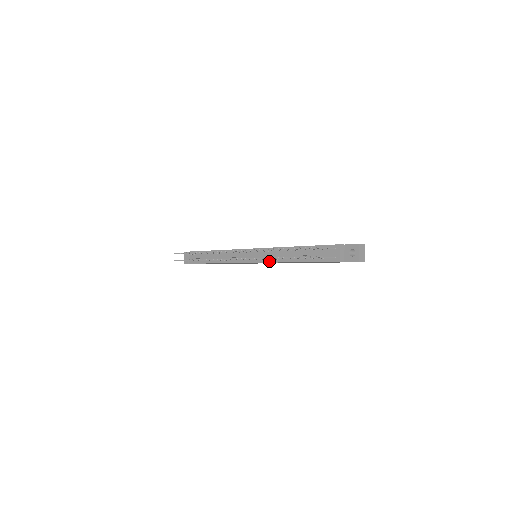
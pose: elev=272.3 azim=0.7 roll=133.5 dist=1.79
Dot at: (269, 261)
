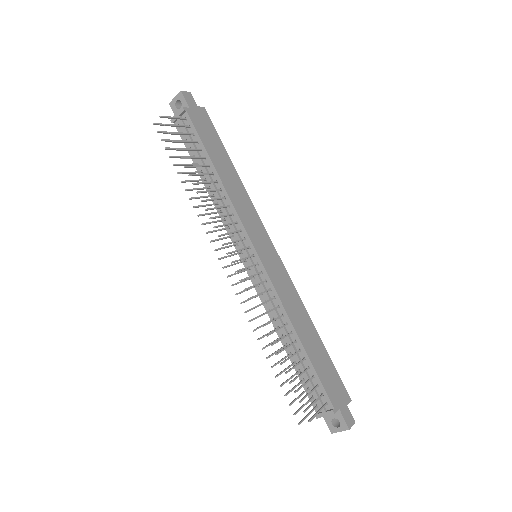
Dot at: (261, 298)
